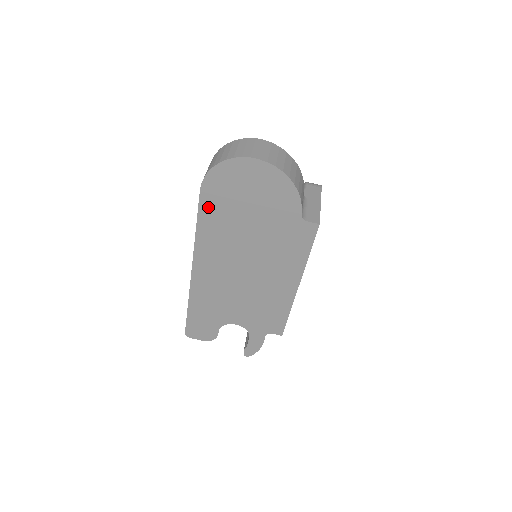
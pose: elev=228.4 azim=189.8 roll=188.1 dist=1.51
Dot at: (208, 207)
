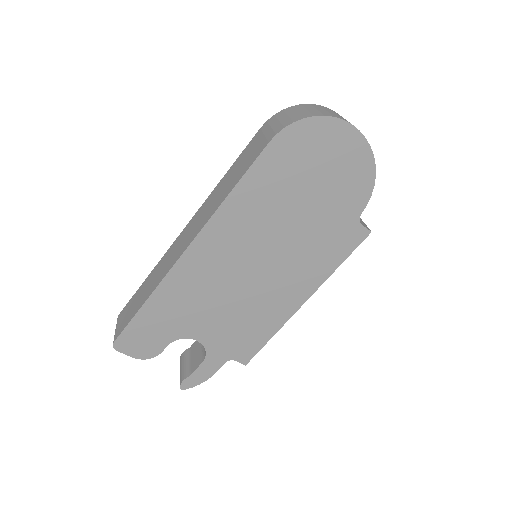
Dot at: (265, 168)
